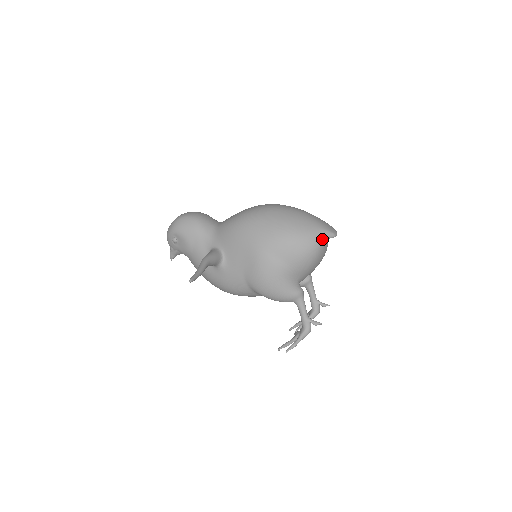
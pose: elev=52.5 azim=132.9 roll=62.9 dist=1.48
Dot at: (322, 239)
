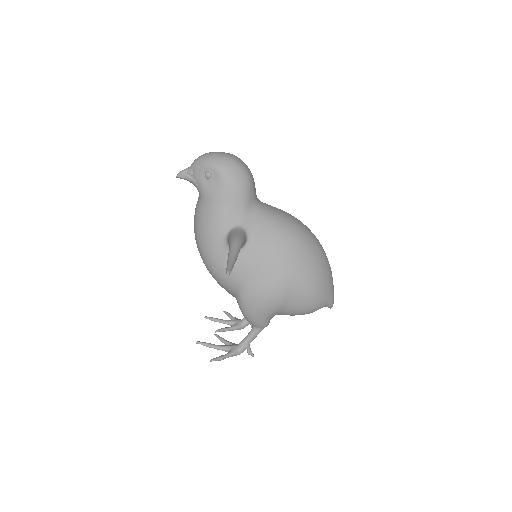
Dot at: (325, 306)
